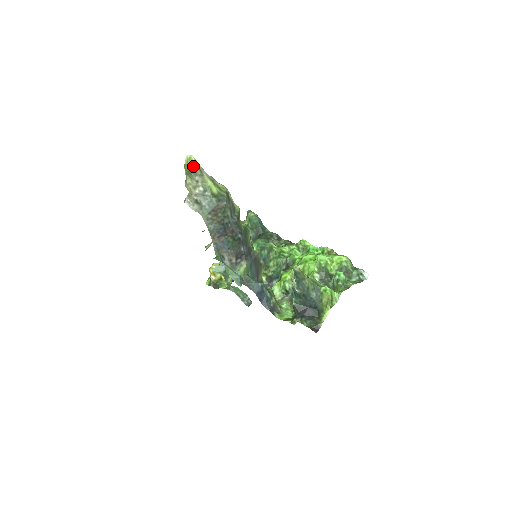
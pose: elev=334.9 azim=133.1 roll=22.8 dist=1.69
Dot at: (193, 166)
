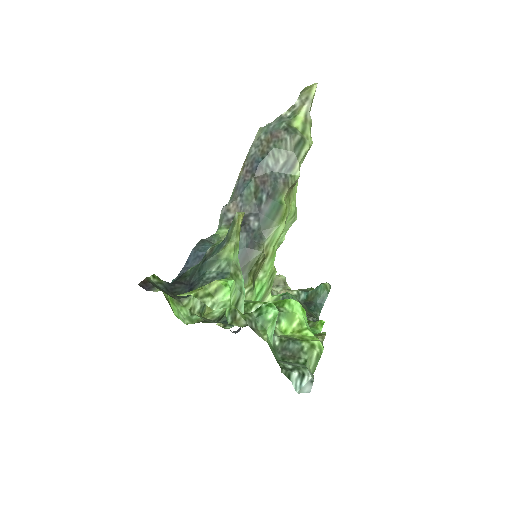
Dot at: (307, 89)
